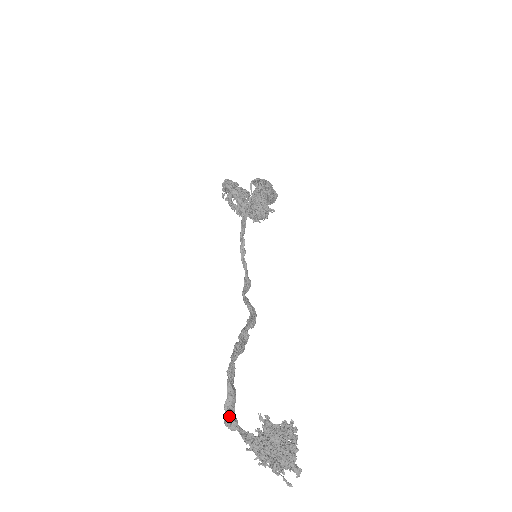
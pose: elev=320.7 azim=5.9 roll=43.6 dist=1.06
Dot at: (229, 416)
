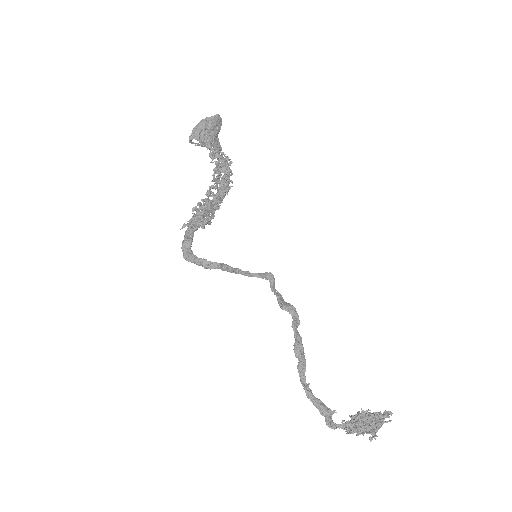
Dot at: (328, 423)
